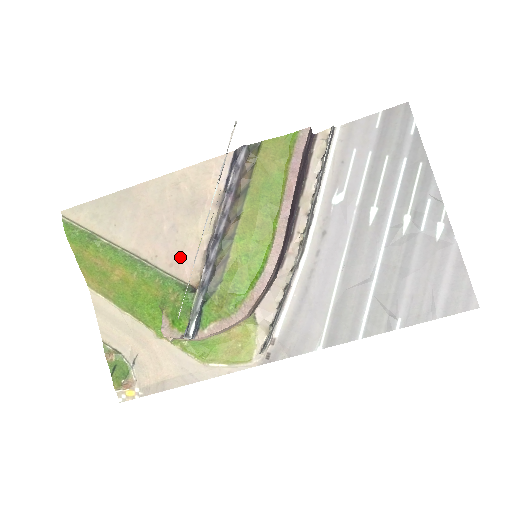
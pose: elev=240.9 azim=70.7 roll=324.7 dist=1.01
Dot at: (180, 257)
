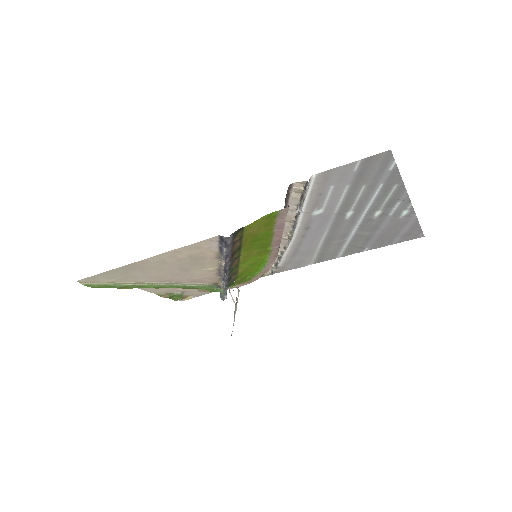
Dot at: (199, 279)
